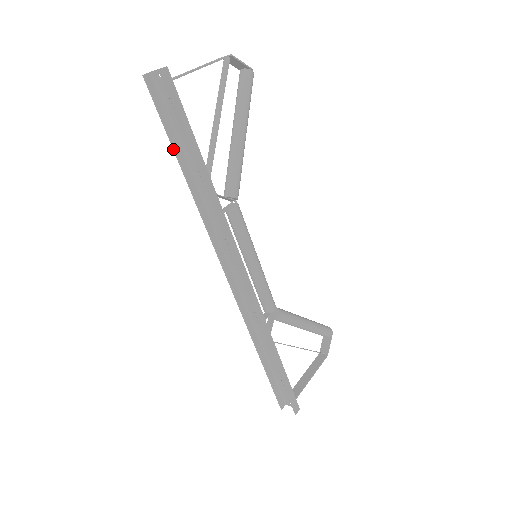
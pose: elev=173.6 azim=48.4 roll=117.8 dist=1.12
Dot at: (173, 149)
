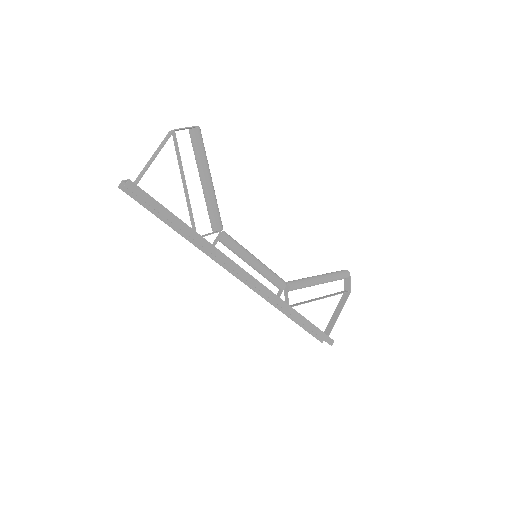
Dot at: (161, 220)
